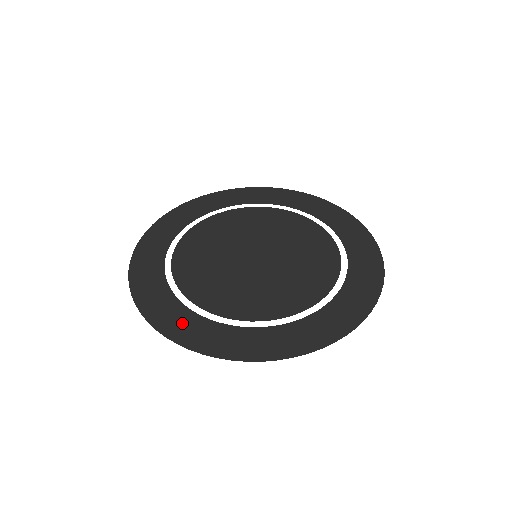
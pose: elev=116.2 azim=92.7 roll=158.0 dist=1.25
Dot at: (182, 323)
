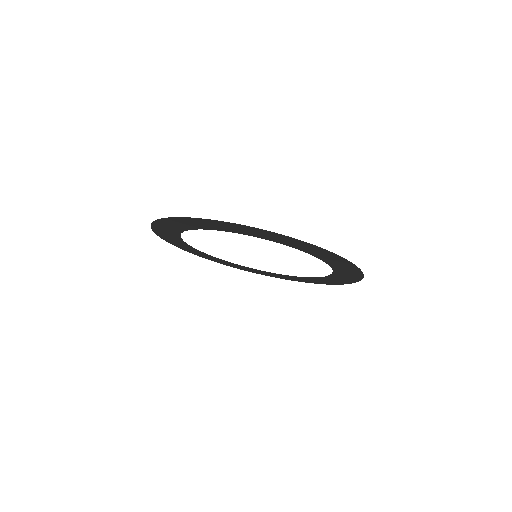
Dot at: (184, 224)
